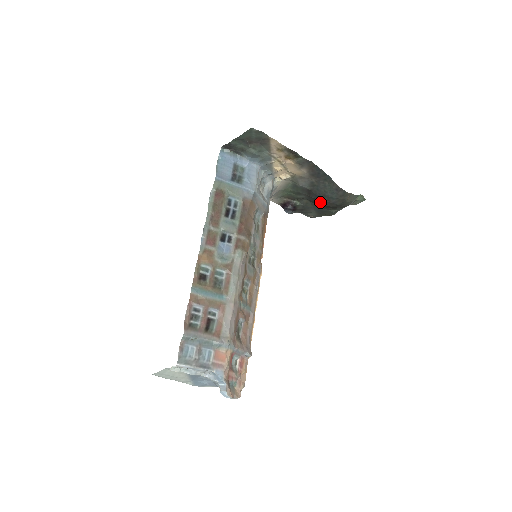
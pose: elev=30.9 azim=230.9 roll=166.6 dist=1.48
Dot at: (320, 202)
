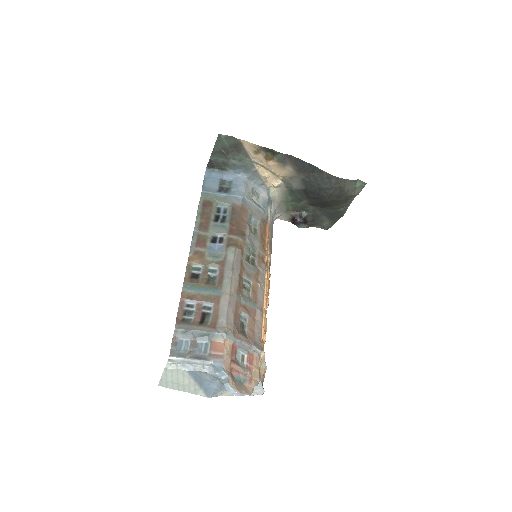
Dot at: (320, 199)
